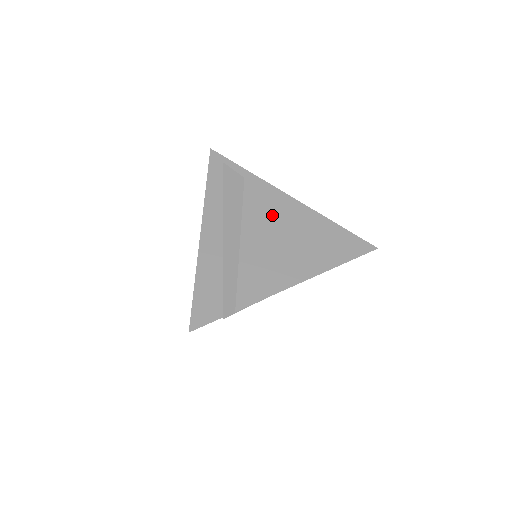
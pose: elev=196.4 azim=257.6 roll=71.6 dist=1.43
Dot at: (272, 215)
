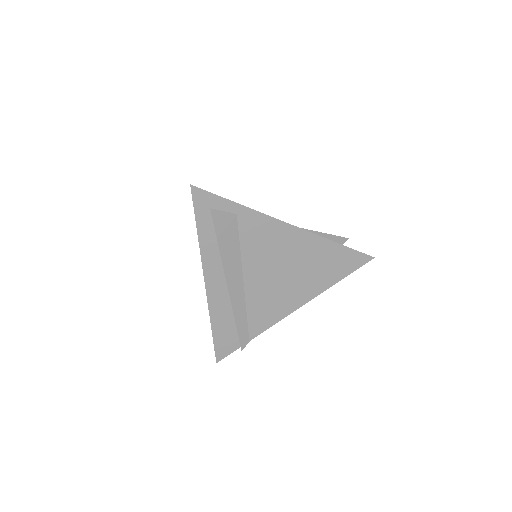
Dot at: (271, 250)
